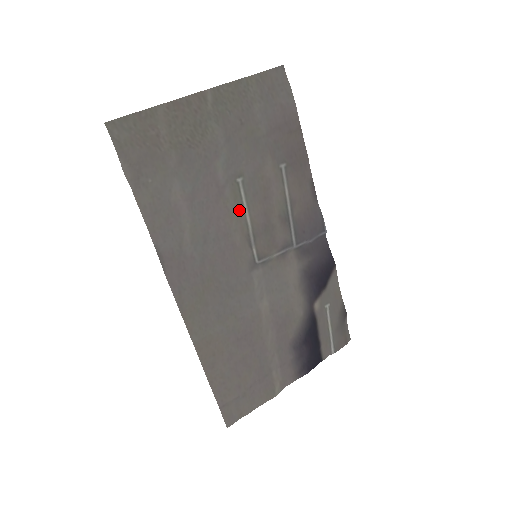
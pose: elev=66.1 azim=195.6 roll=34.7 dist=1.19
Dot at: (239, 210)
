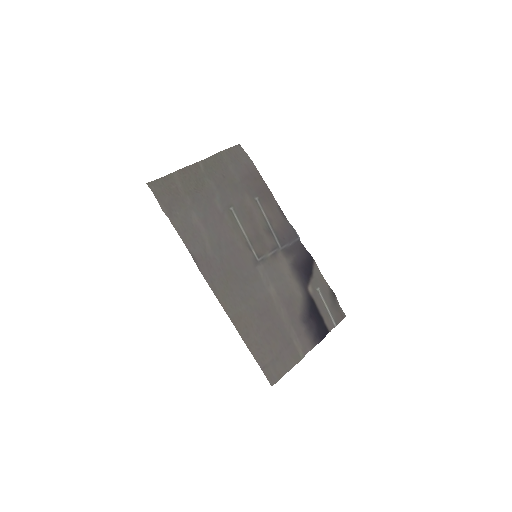
Dot at: (236, 227)
